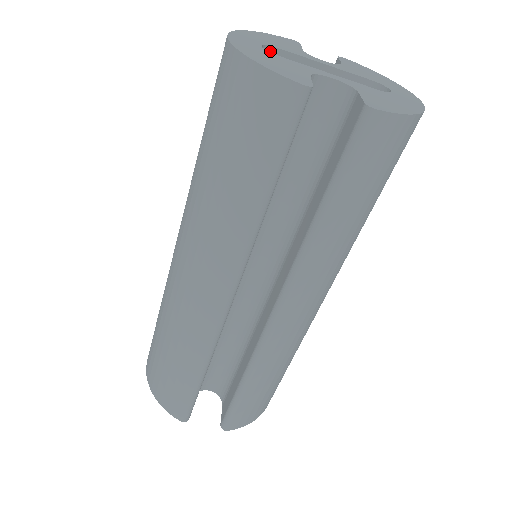
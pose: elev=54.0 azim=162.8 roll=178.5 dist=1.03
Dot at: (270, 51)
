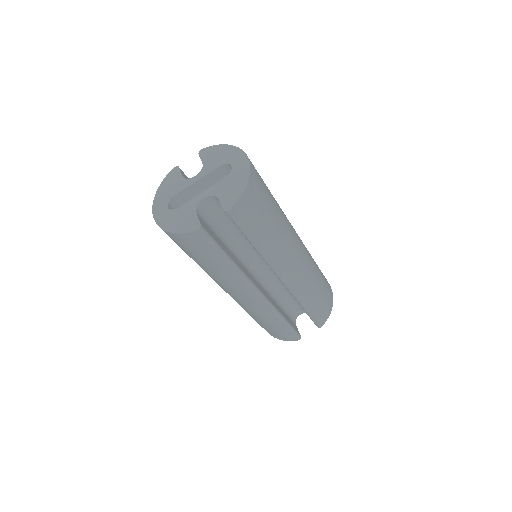
Dot at: (173, 200)
